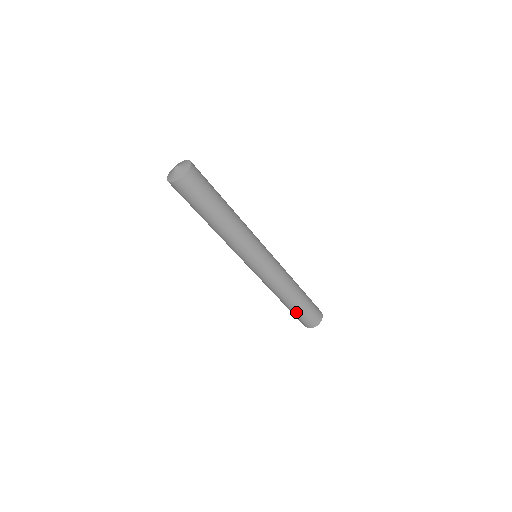
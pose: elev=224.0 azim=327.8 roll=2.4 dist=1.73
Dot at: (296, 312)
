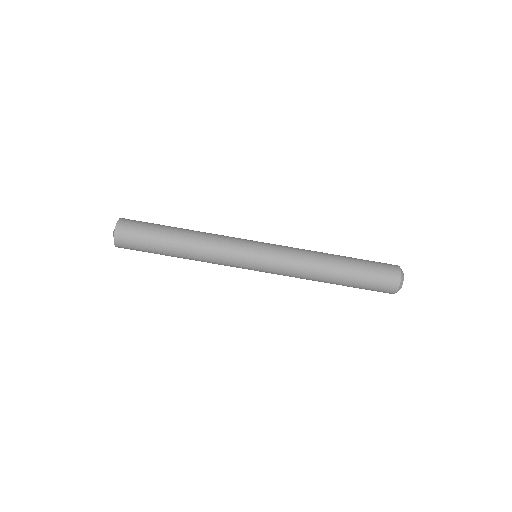
Dot at: (354, 287)
